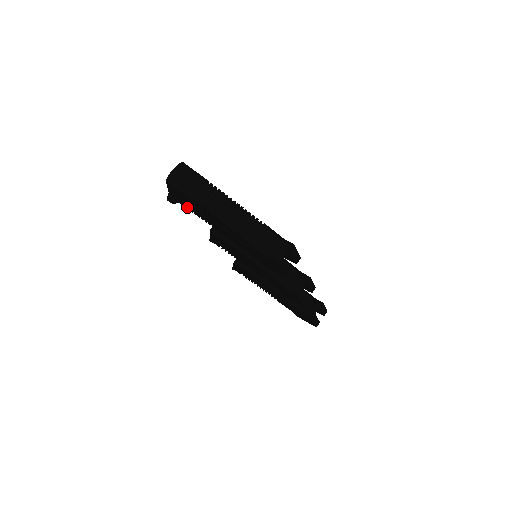
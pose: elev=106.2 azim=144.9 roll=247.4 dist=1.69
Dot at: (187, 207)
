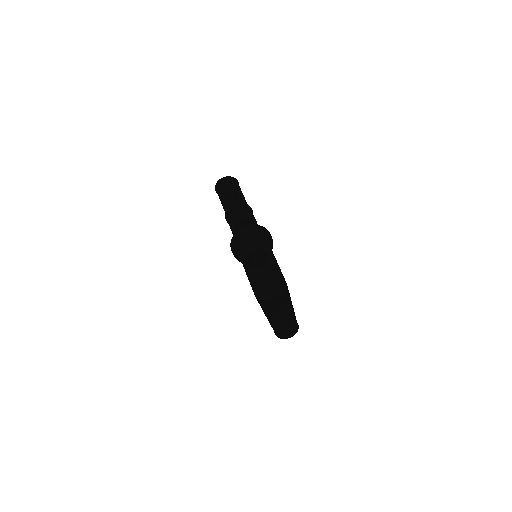
Dot at: occluded
